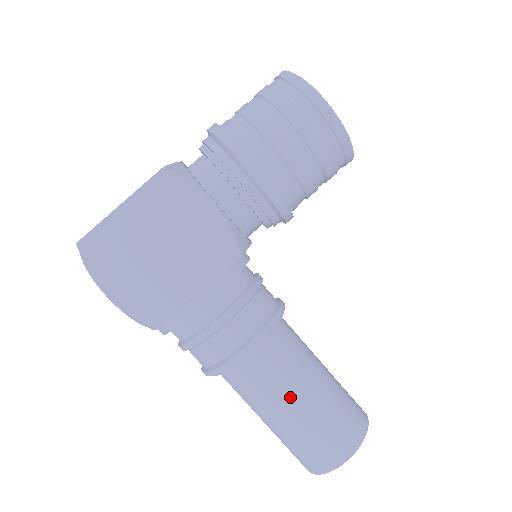
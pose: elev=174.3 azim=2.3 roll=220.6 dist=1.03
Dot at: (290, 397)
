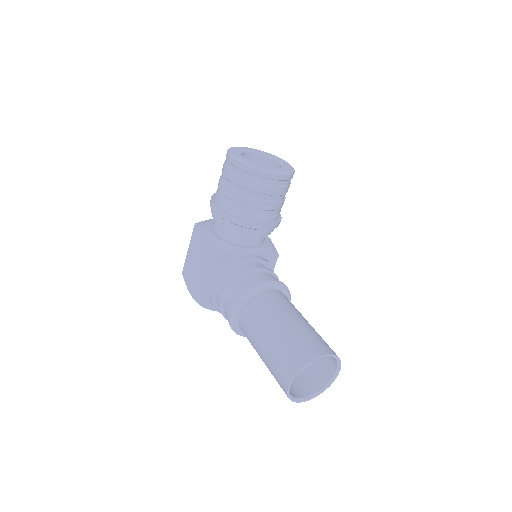
Dot at: (258, 338)
